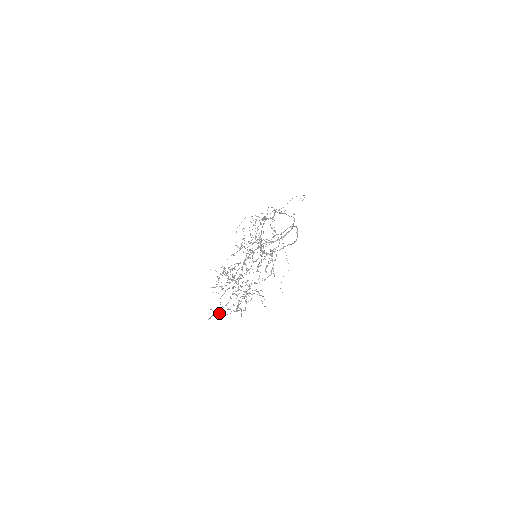
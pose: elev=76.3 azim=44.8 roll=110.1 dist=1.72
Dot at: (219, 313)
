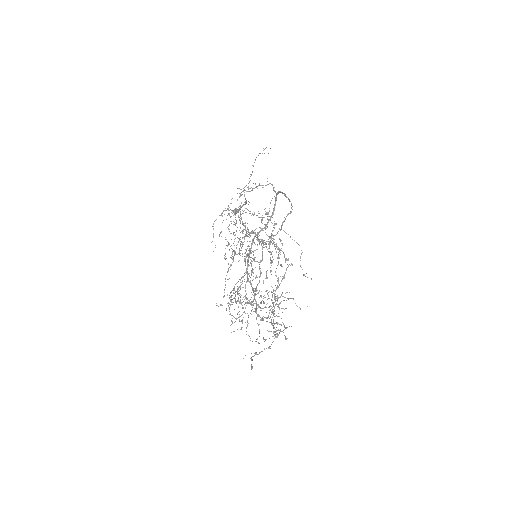
Dot at: occluded
